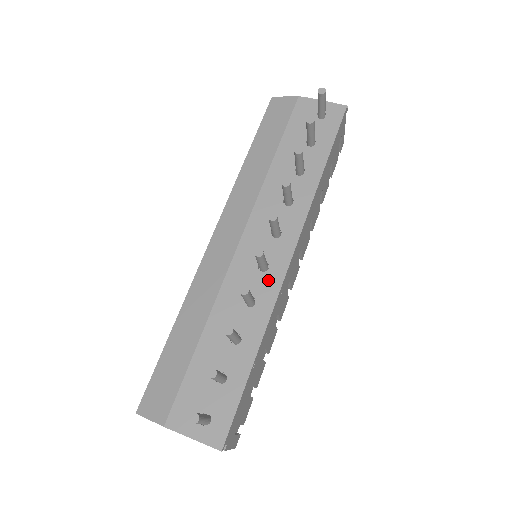
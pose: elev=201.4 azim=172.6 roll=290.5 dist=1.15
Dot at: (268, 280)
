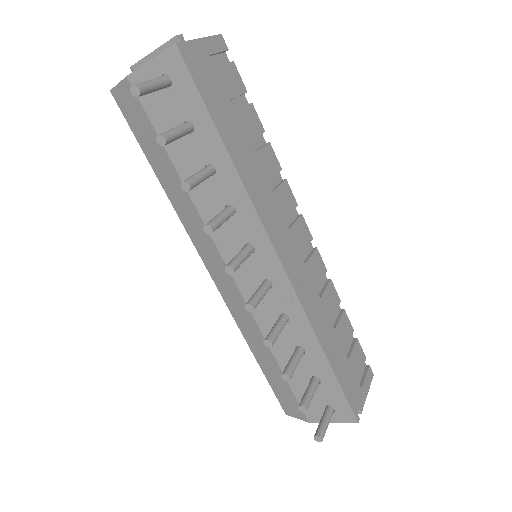
Dot at: (281, 294)
